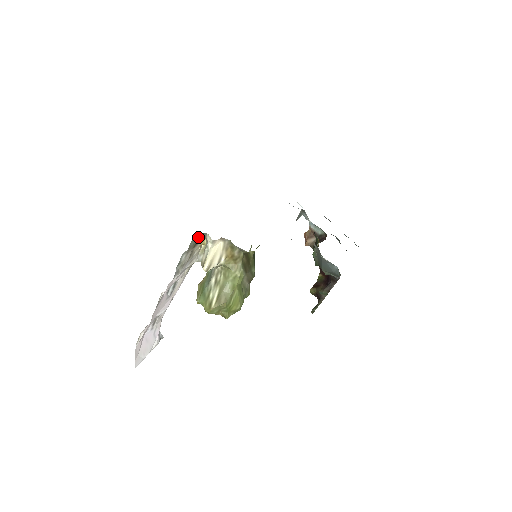
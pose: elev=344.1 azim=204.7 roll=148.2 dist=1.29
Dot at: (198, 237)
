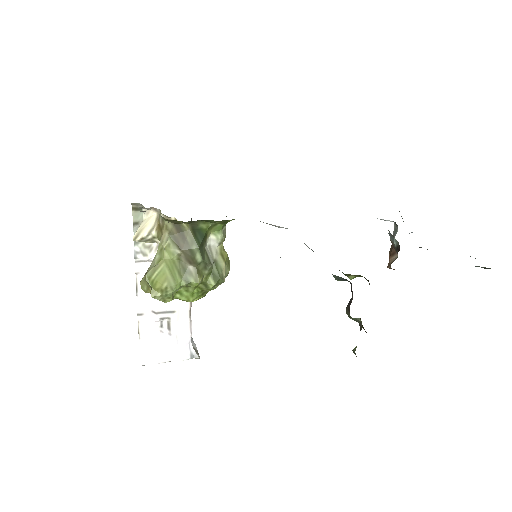
Dot at: occluded
